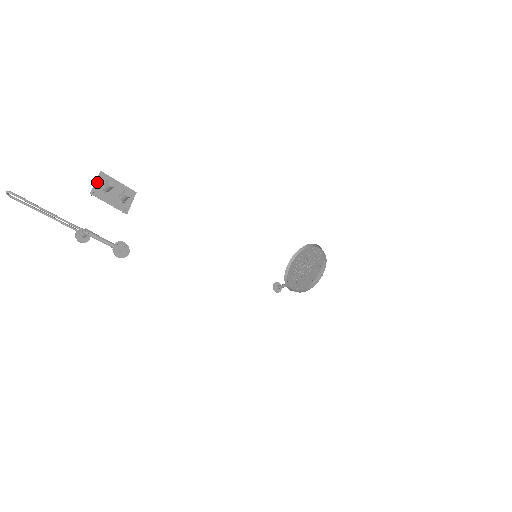
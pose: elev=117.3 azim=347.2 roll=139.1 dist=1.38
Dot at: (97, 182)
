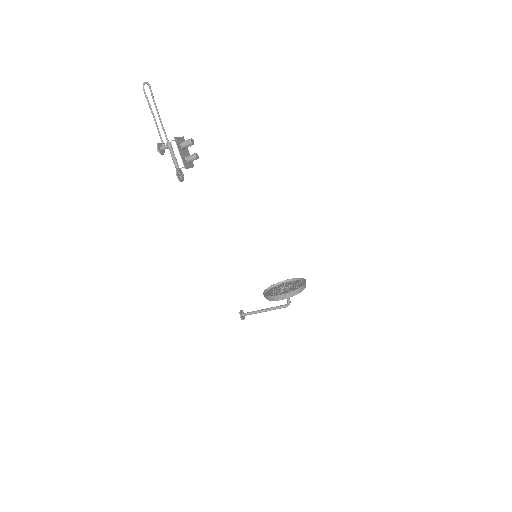
Dot at: (180, 138)
